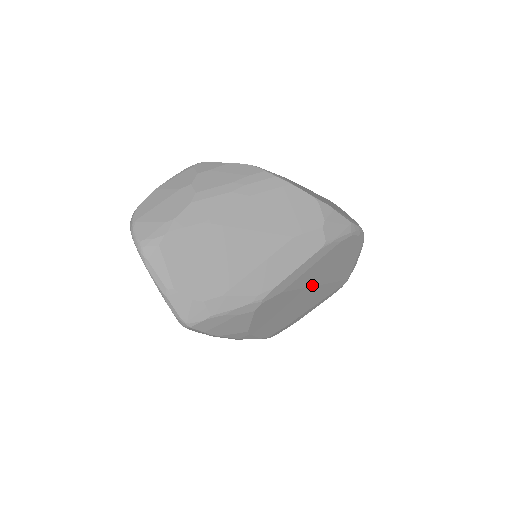
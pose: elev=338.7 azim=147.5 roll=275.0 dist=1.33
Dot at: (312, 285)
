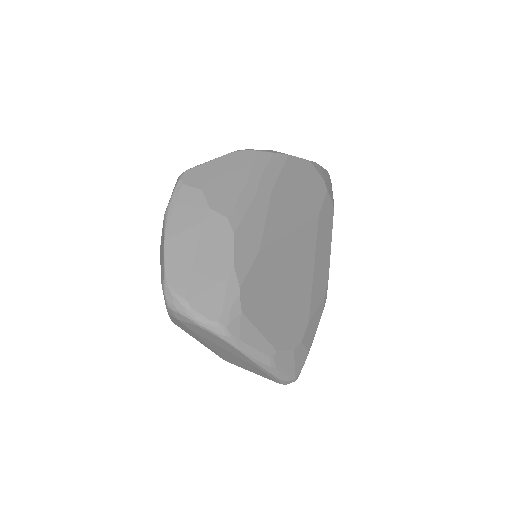
Dot at: occluded
